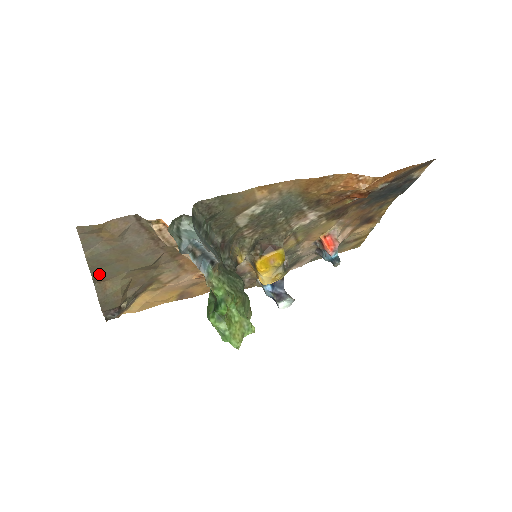
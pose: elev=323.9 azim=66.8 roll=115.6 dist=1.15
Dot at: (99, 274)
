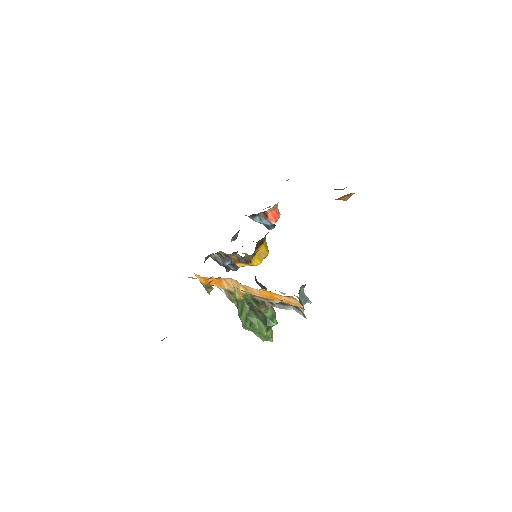
Dot at: occluded
